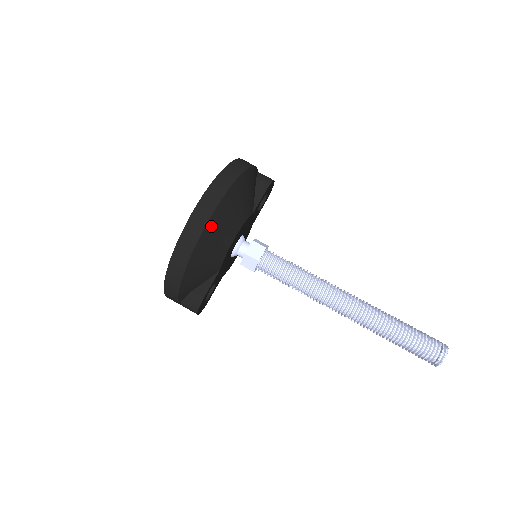
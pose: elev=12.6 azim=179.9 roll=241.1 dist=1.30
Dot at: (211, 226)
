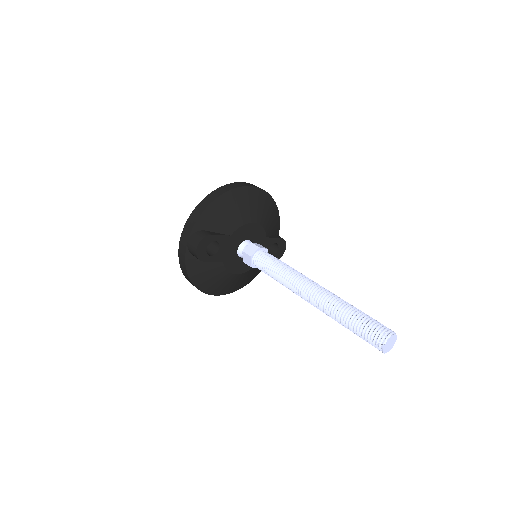
Dot at: (248, 192)
